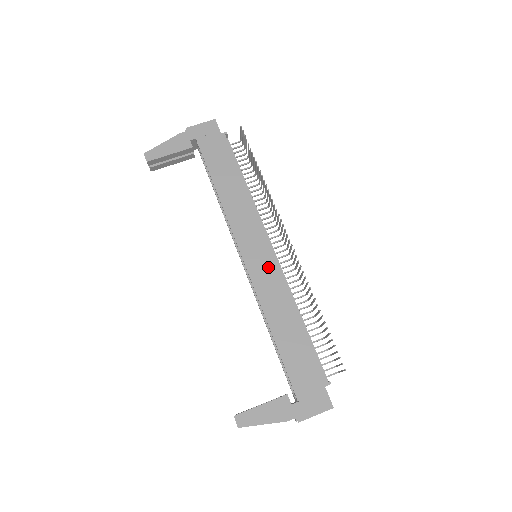
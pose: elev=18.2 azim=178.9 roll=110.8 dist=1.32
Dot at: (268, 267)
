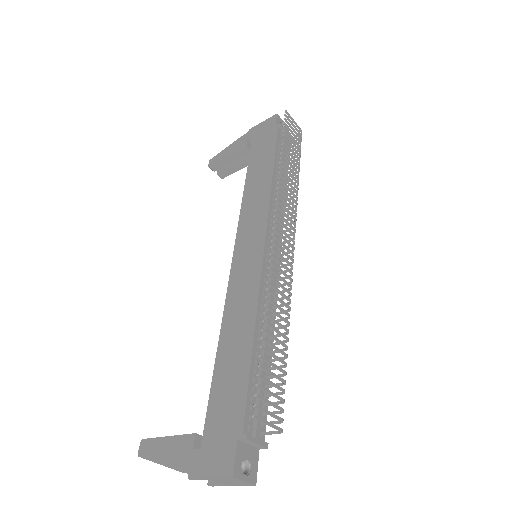
Dot at: (251, 266)
